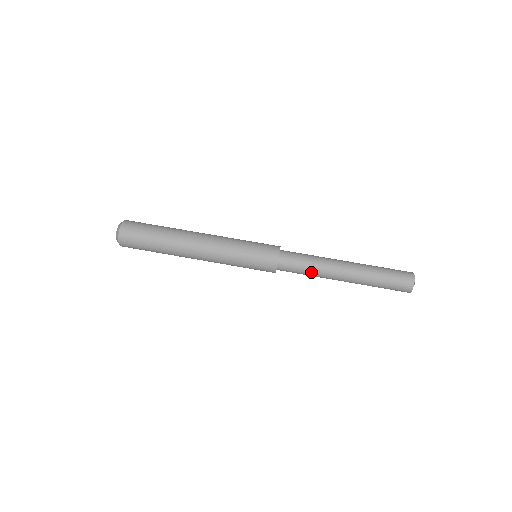
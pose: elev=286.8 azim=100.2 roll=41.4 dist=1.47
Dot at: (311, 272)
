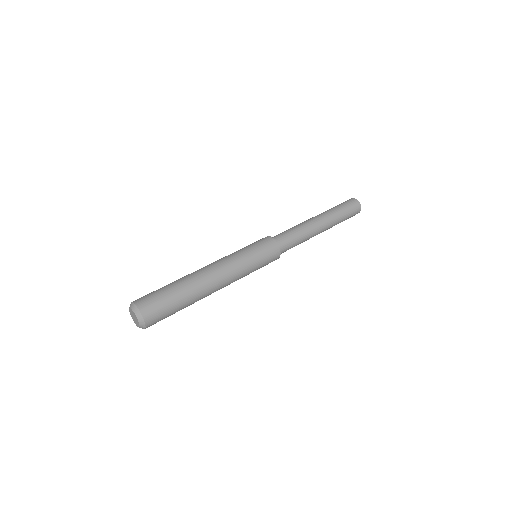
Dot at: (301, 236)
